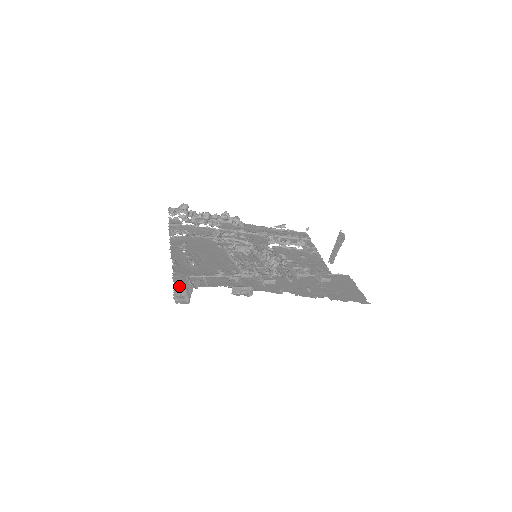
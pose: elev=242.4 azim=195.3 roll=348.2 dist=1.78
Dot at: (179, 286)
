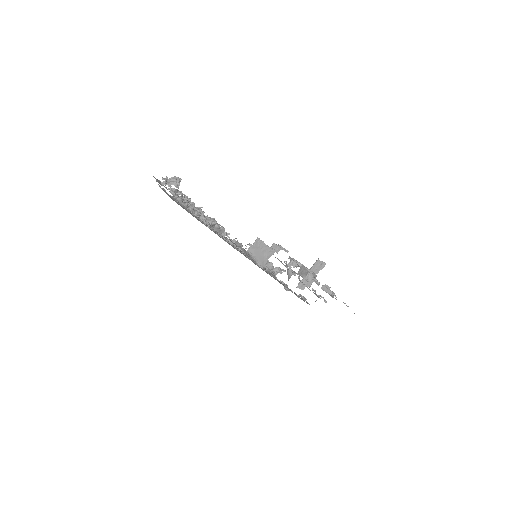
Dot at: occluded
